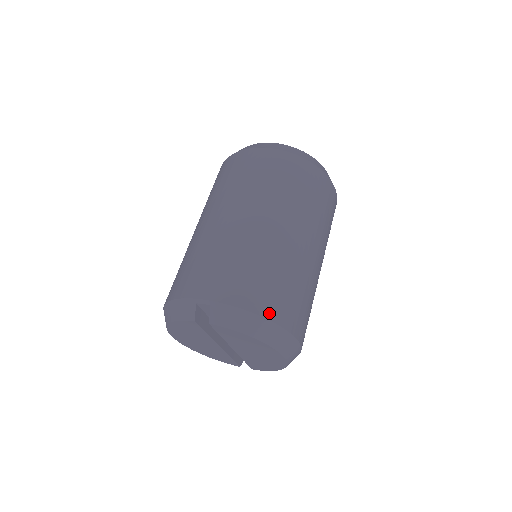
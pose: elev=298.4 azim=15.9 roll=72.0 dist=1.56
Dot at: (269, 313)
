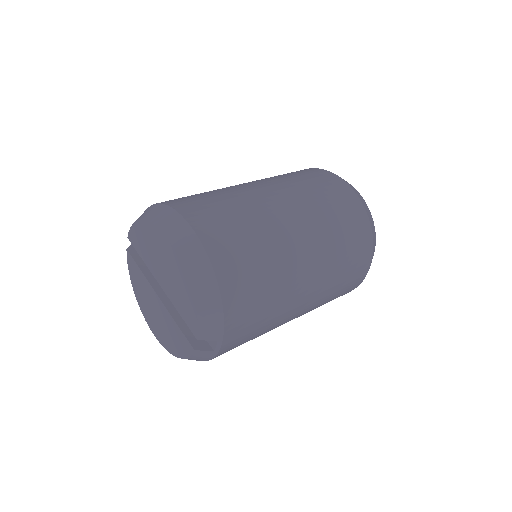
Dot at: occluded
